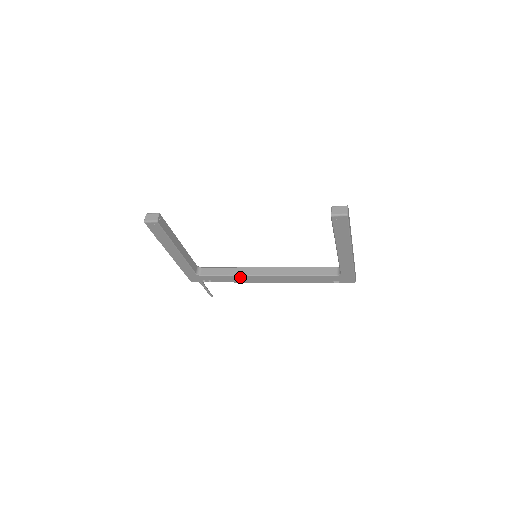
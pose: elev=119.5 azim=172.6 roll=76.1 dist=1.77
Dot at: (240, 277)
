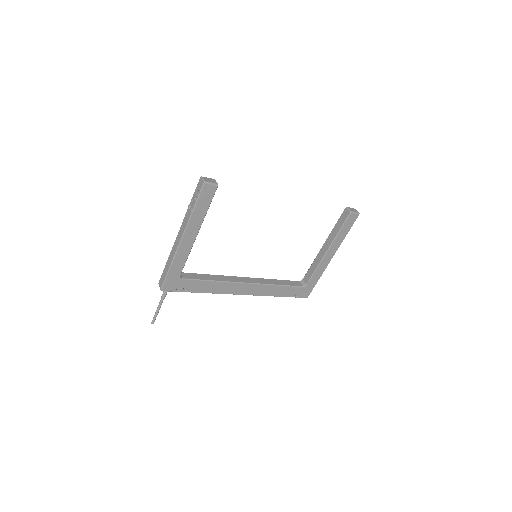
Dot at: (222, 284)
